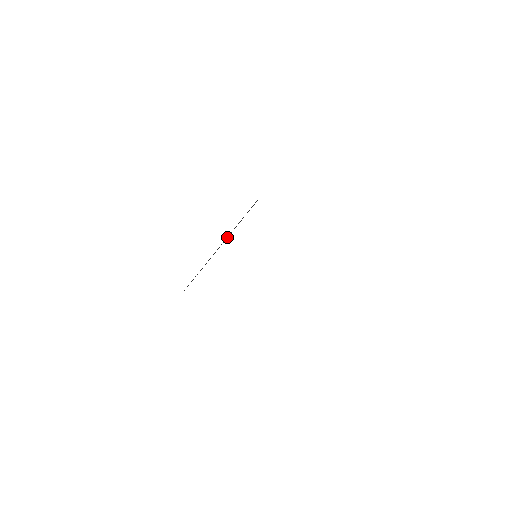
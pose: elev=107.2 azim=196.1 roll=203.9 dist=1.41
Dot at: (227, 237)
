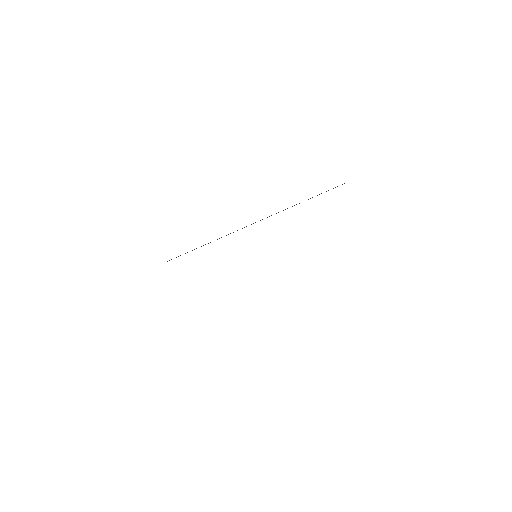
Dot at: occluded
